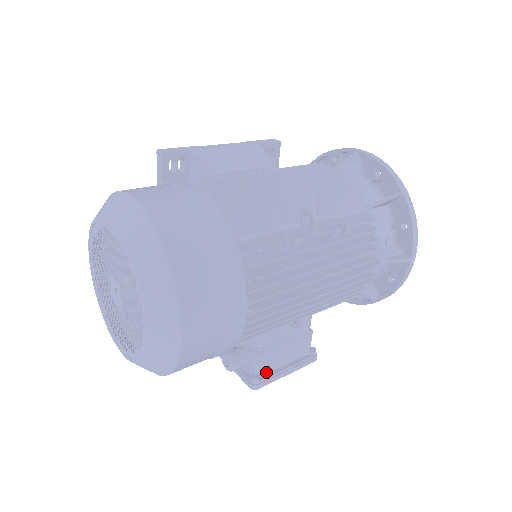
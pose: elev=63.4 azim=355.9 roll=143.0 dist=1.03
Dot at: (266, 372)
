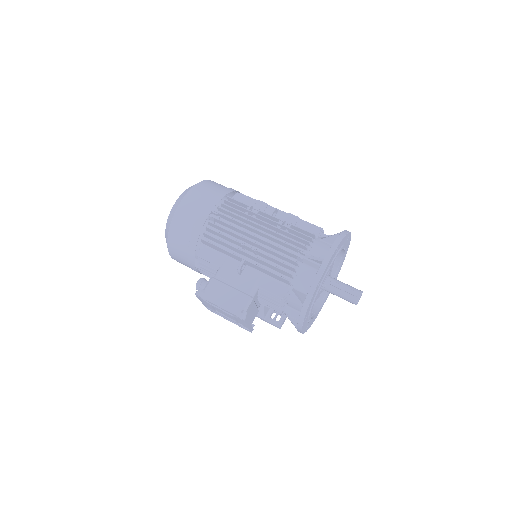
Dot at: (209, 295)
